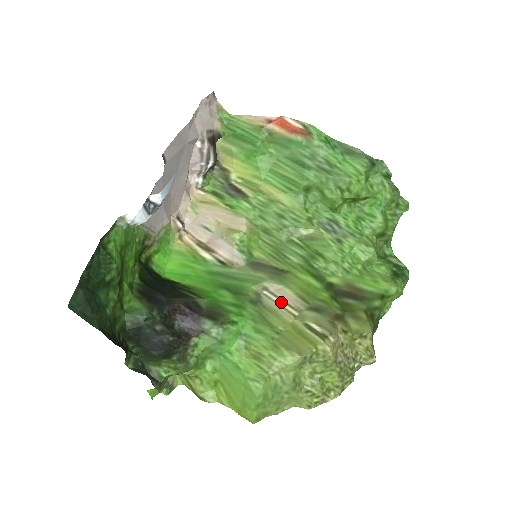
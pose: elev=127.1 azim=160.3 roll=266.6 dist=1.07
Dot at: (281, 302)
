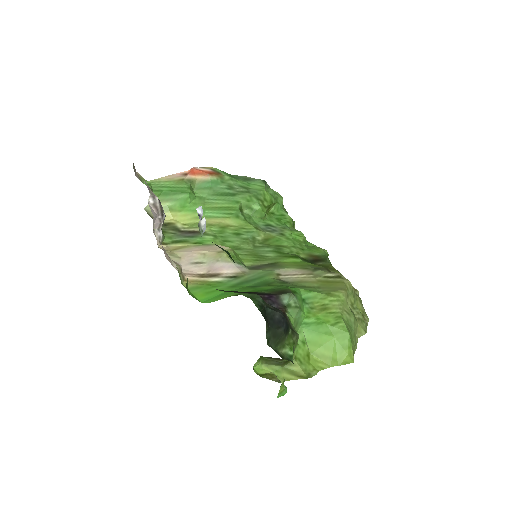
Dot at: (296, 276)
